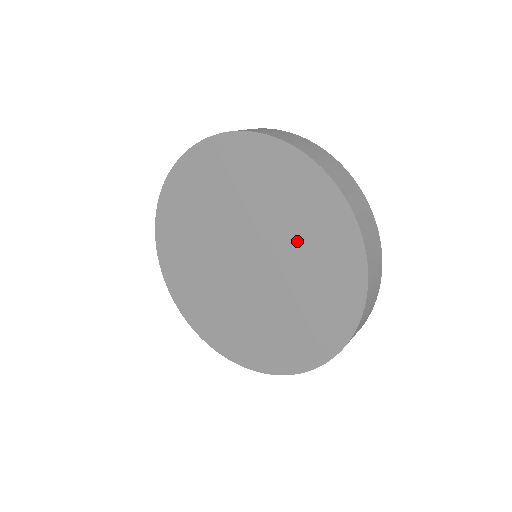
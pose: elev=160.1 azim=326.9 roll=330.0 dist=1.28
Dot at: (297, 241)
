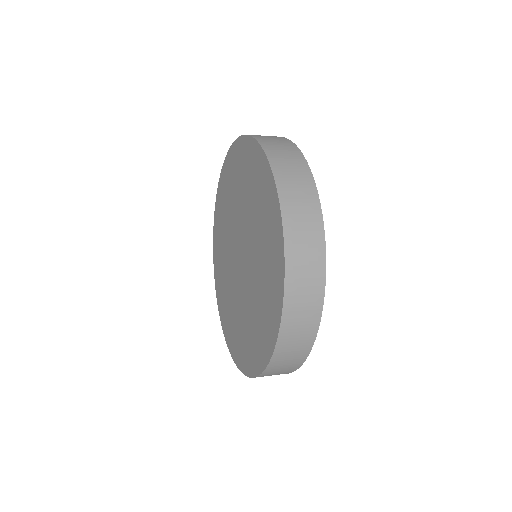
Dot at: (258, 238)
